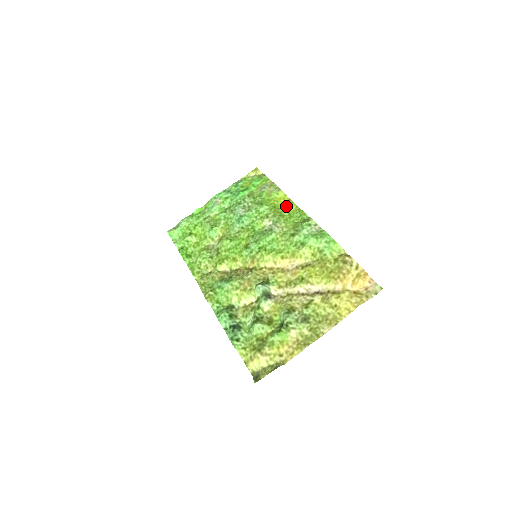
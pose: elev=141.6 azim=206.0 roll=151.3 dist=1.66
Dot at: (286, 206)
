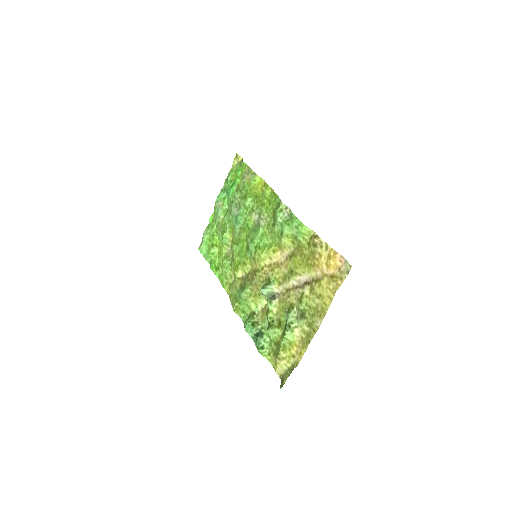
Dot at: (263, 192)
